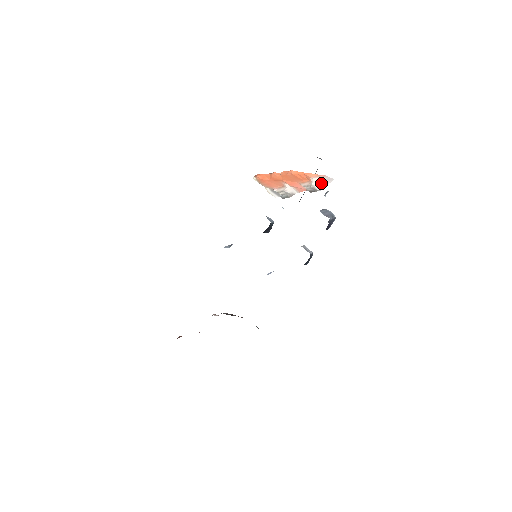
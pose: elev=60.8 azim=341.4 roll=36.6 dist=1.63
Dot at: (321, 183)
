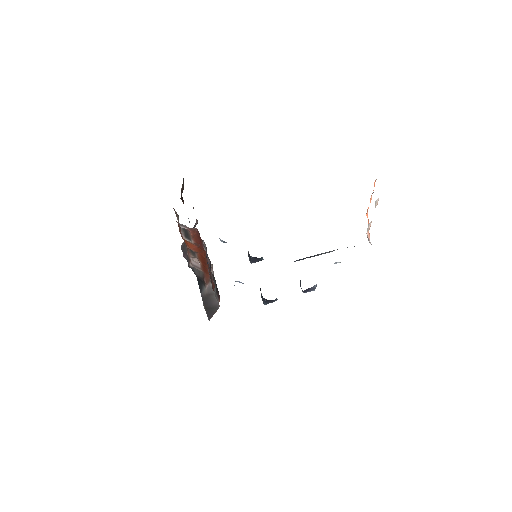
Dot at: (368, 239)
